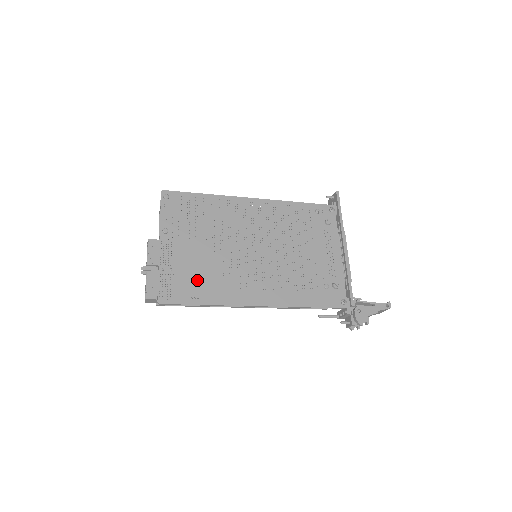
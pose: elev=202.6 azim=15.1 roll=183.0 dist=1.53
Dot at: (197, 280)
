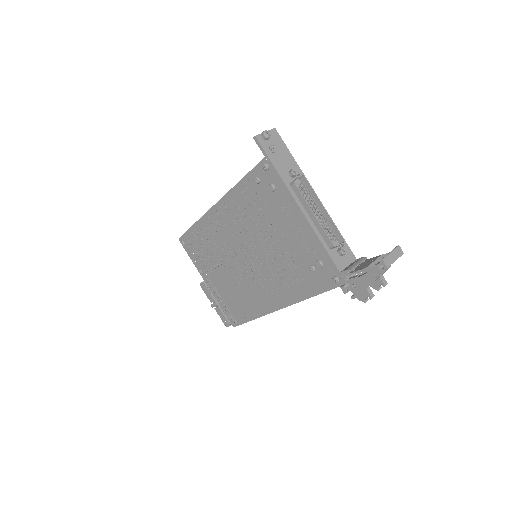
Dot at: (237, 302)
